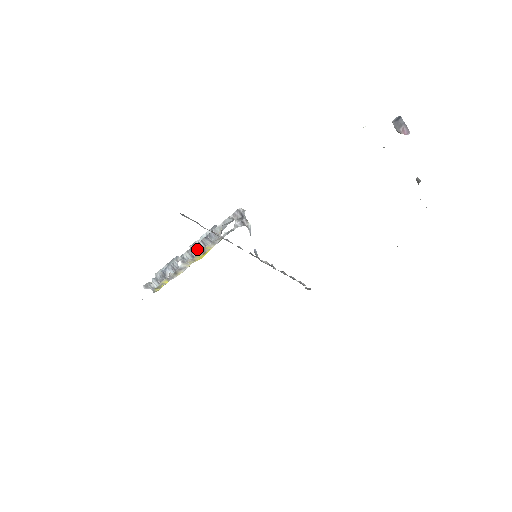
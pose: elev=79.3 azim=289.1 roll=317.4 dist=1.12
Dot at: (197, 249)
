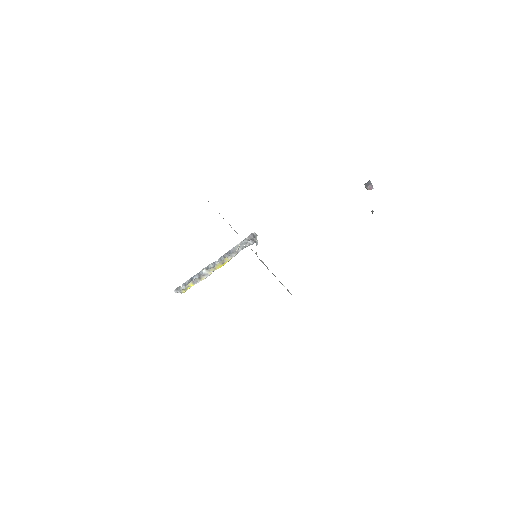
Dot at: (219, 262)
